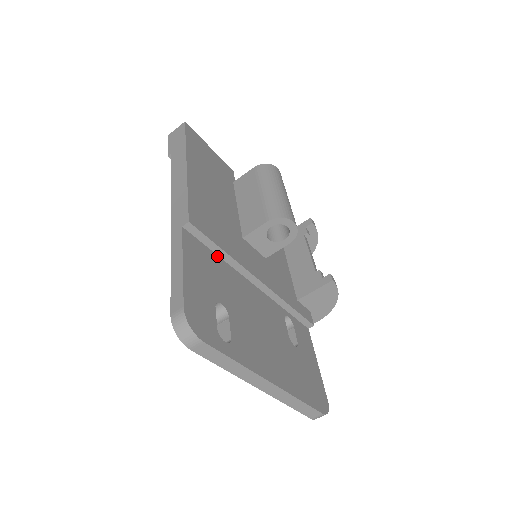
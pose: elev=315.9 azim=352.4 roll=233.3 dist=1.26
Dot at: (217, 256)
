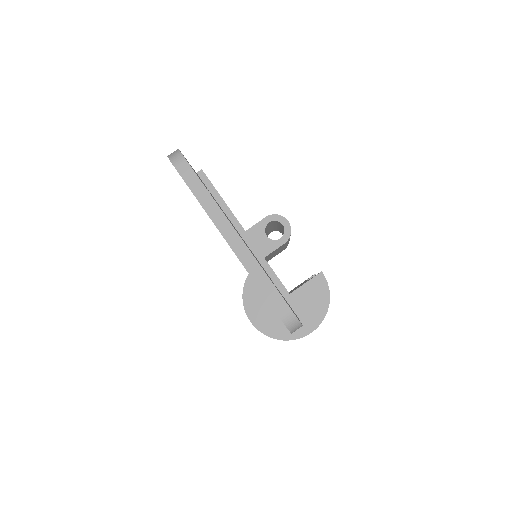
Dot at: occluded
